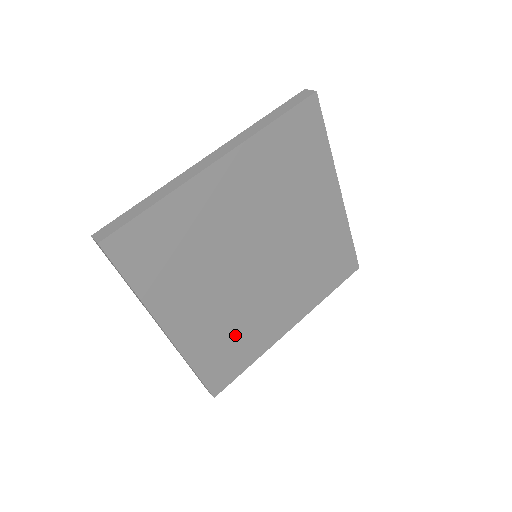
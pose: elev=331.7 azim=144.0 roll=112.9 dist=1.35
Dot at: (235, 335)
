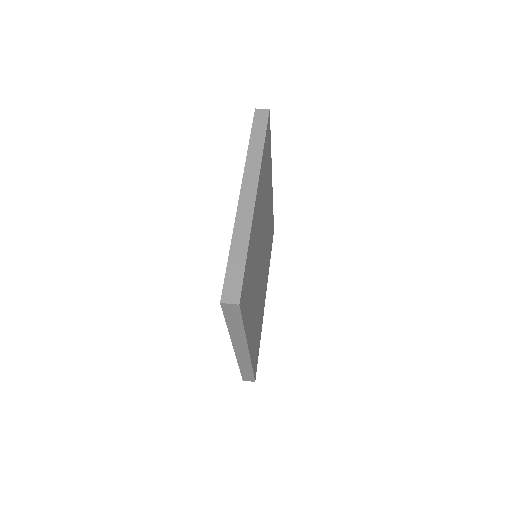
Dot at: (258, 325)
